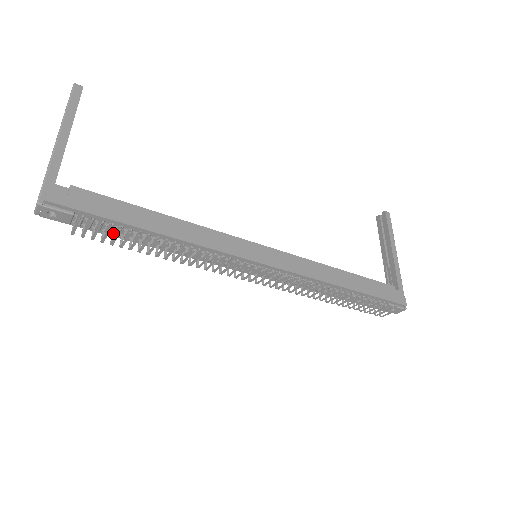
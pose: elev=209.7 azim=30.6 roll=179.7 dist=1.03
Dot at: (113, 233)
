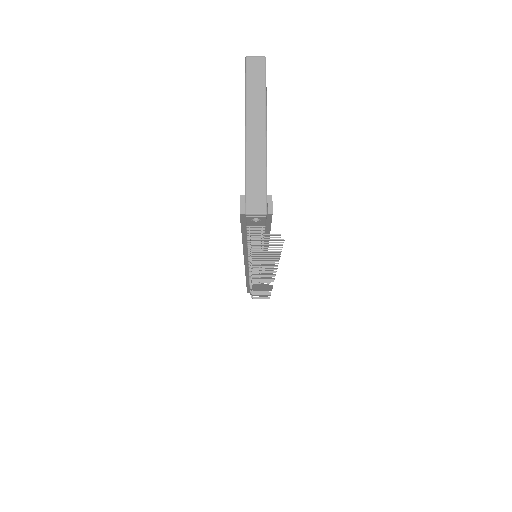
Dot at: (250, 236)
